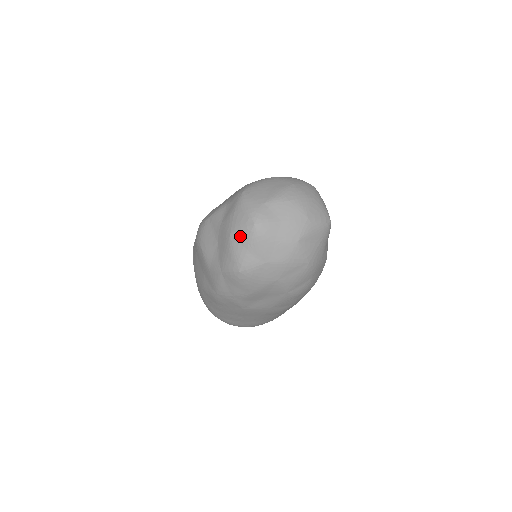
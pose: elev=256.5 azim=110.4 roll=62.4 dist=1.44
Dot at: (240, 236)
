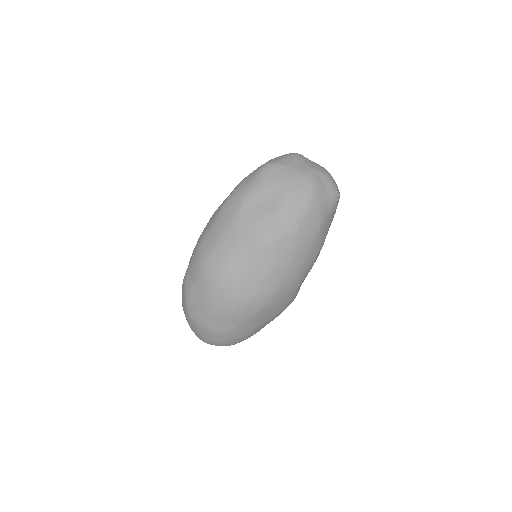
Dot at: occluded
